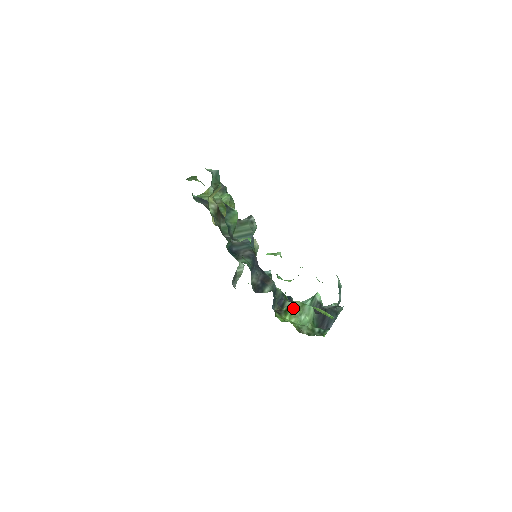
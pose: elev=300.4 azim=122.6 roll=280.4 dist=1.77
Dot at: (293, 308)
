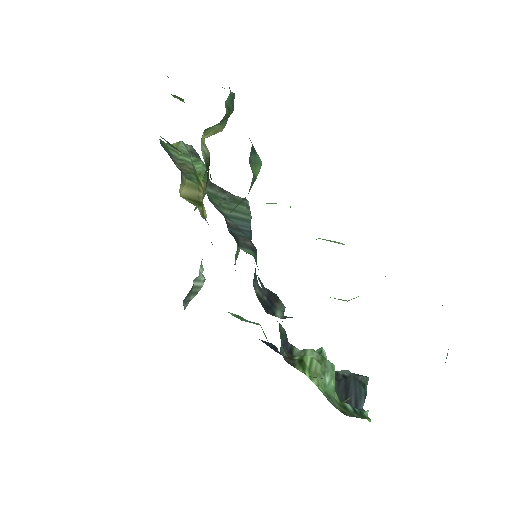
Dot at: (311, 359)
